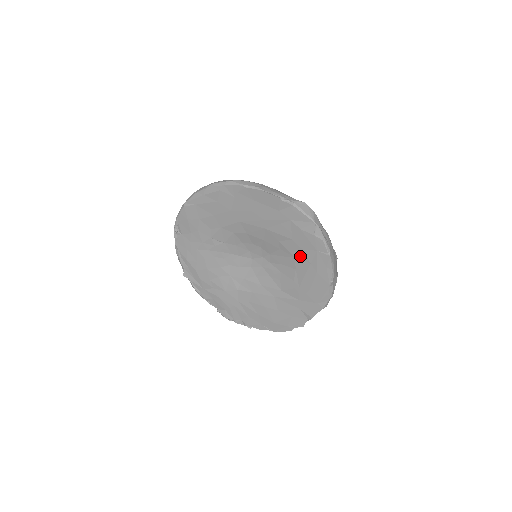
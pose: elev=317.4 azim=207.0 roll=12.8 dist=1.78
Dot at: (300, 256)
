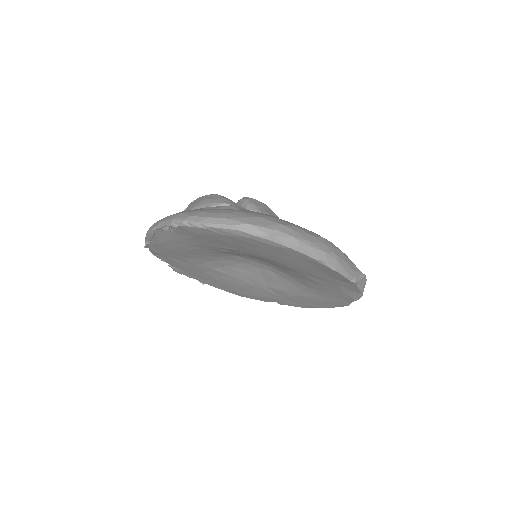
Dot at: (317, 291)
